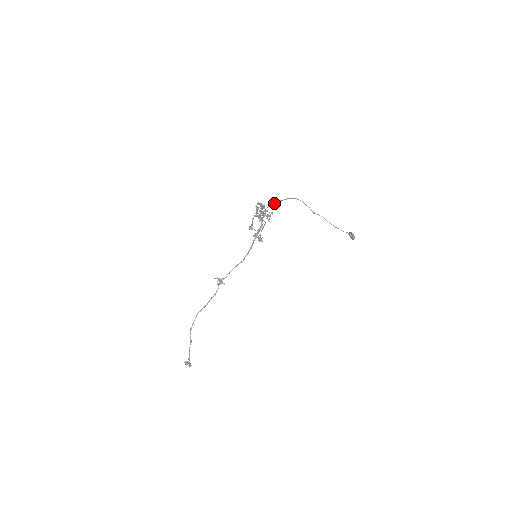
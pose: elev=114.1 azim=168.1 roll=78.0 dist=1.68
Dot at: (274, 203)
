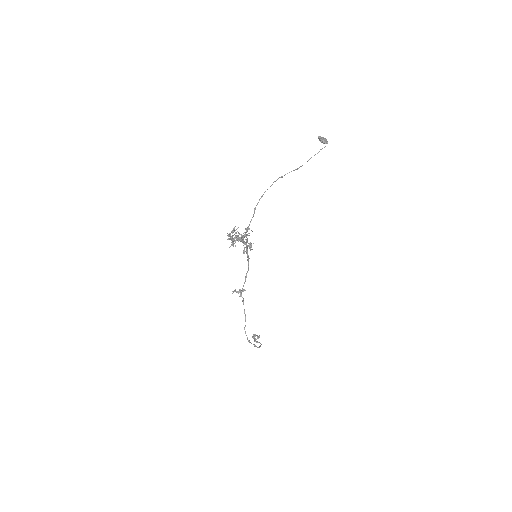
Dot at: (247, 230)
